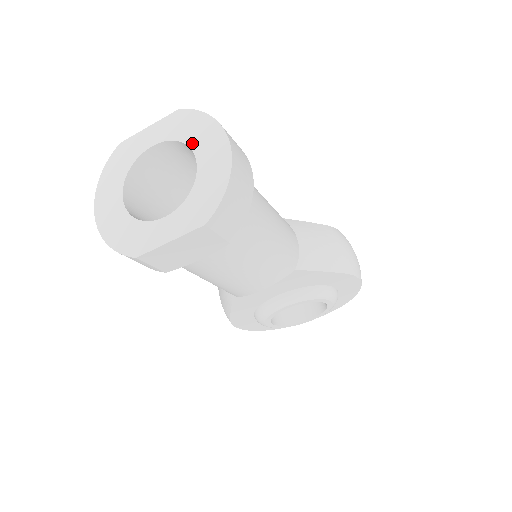
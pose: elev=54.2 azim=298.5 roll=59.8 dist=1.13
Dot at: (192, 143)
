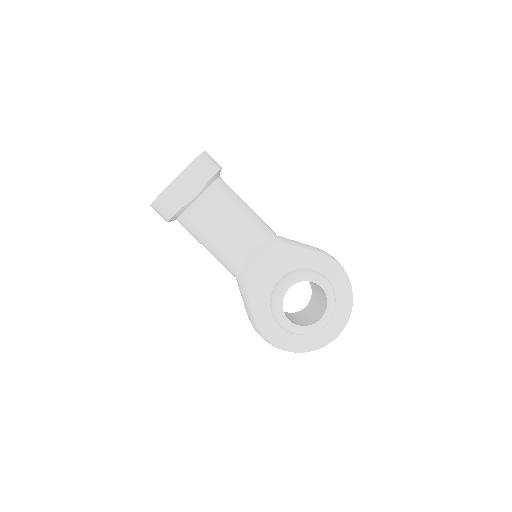
Dot at: occluded
